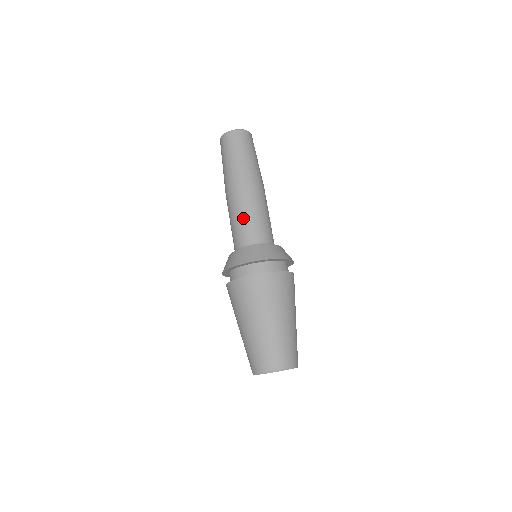
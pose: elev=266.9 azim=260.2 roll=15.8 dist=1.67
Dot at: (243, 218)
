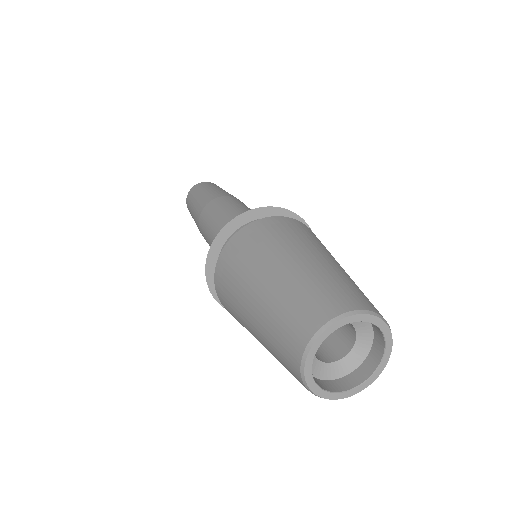
Dot at: (213, 228)
